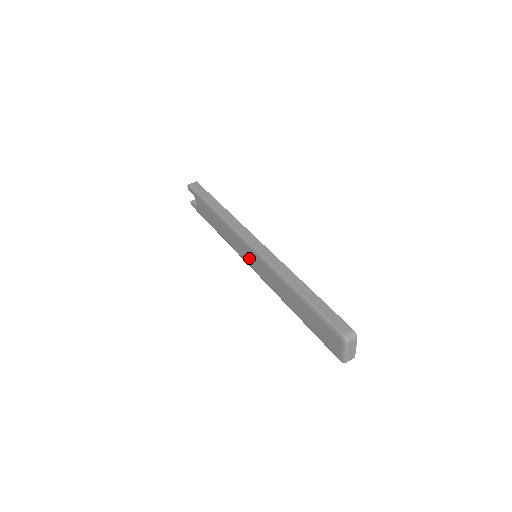
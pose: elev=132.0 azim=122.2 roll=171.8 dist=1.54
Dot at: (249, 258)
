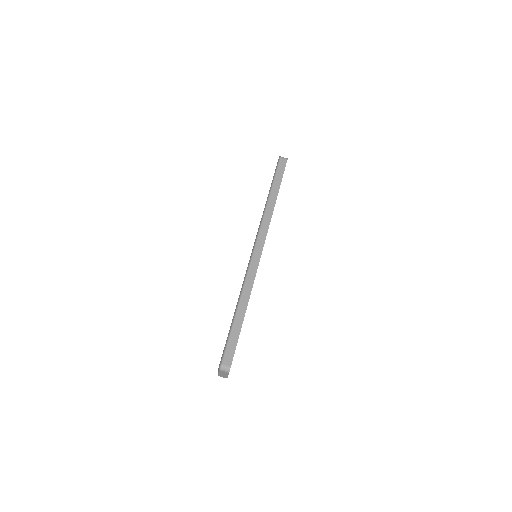
Dot at: occluded
